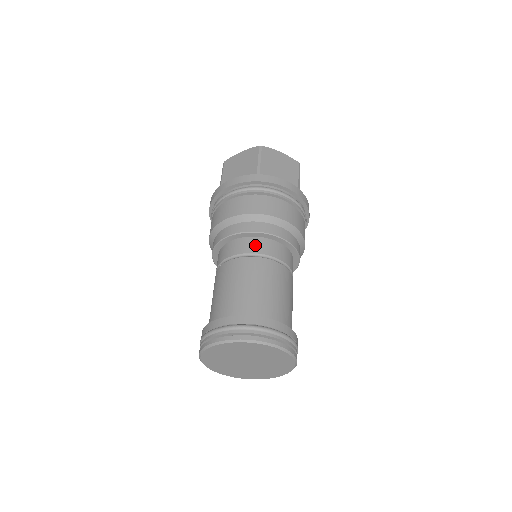
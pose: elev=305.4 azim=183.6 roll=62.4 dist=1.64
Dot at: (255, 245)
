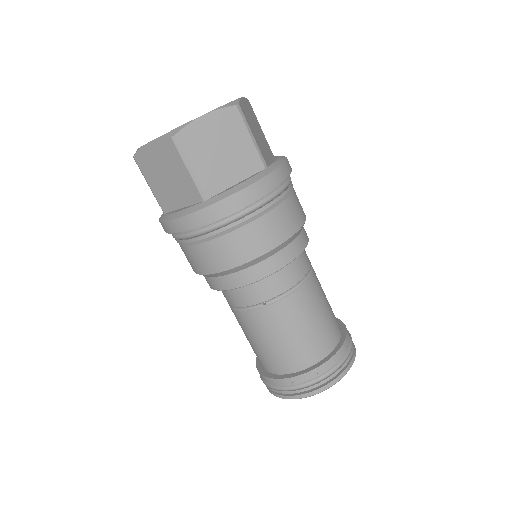
Dot at: (301, 266)
